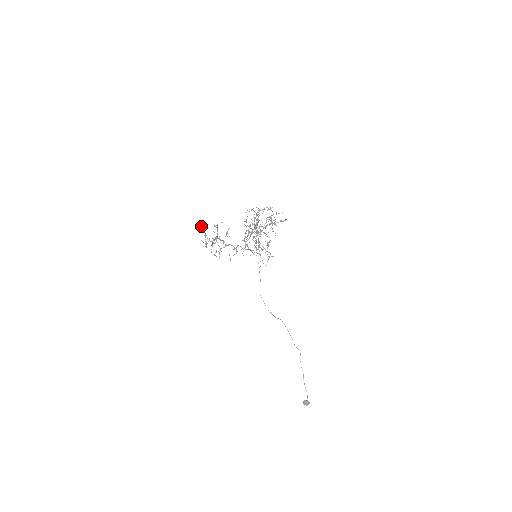
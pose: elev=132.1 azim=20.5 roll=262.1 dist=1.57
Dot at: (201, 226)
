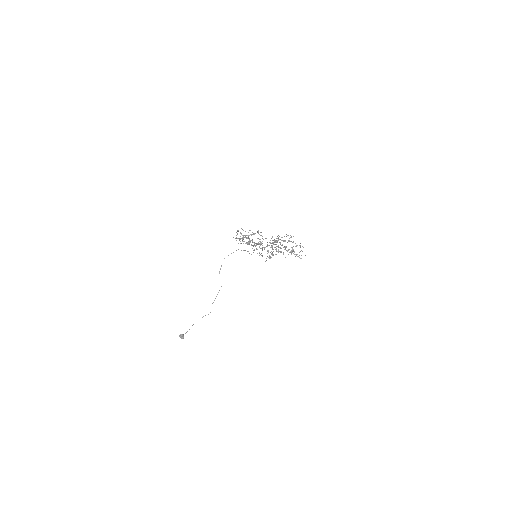
Dot at: (252, 234)
